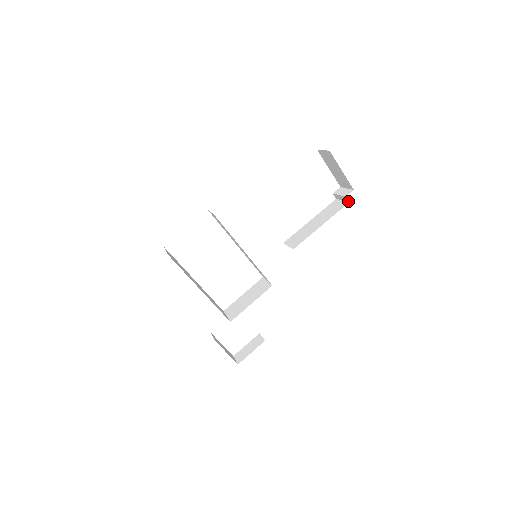
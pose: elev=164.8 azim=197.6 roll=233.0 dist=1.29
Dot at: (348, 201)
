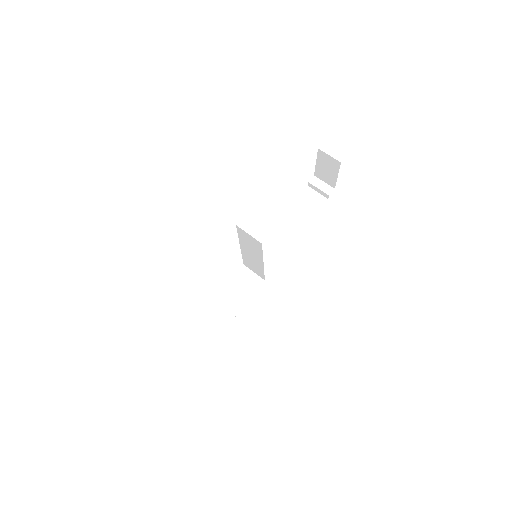
Dot at: occluded
